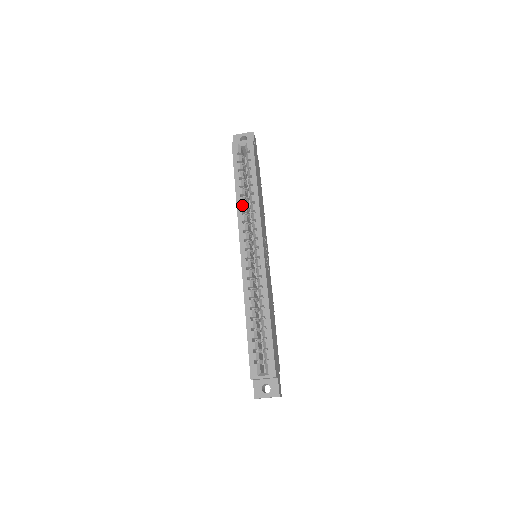
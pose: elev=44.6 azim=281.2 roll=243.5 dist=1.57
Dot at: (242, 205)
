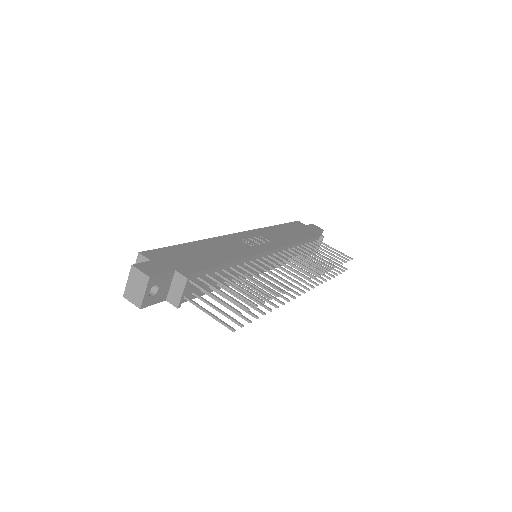
Dot at: occluded
